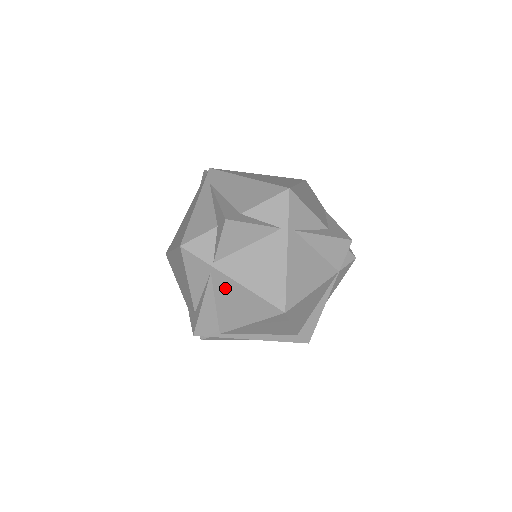
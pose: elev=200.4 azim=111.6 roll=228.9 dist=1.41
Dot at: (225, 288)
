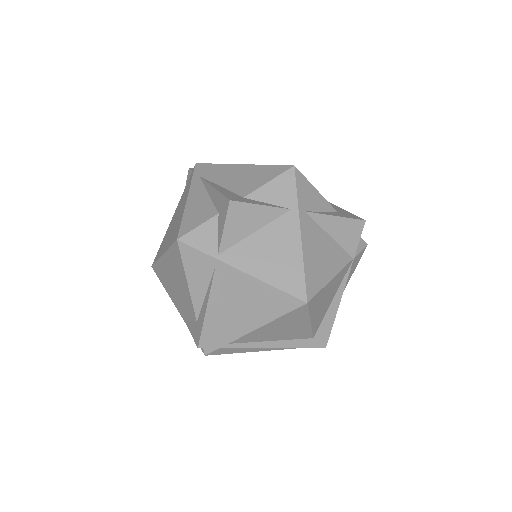
Dot at: (233, 284)
